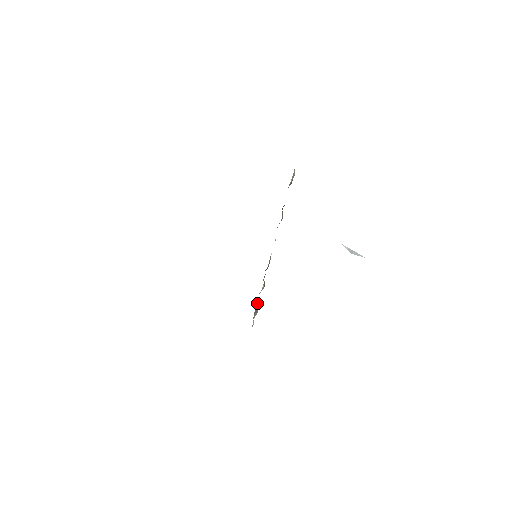
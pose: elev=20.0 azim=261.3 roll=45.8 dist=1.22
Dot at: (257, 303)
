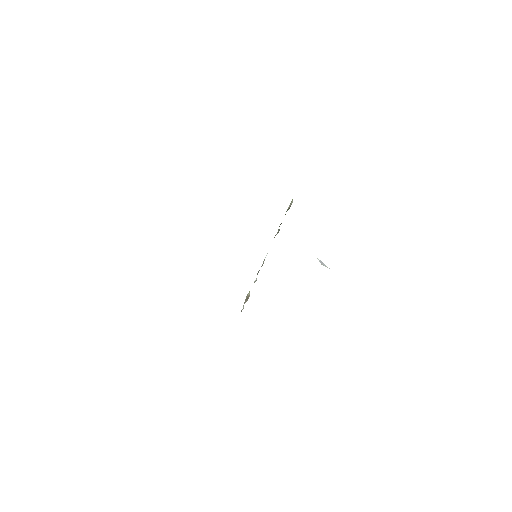
Dot at: (248, 293)
